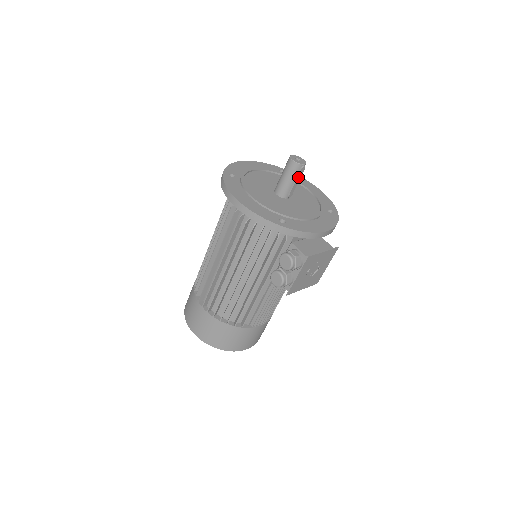
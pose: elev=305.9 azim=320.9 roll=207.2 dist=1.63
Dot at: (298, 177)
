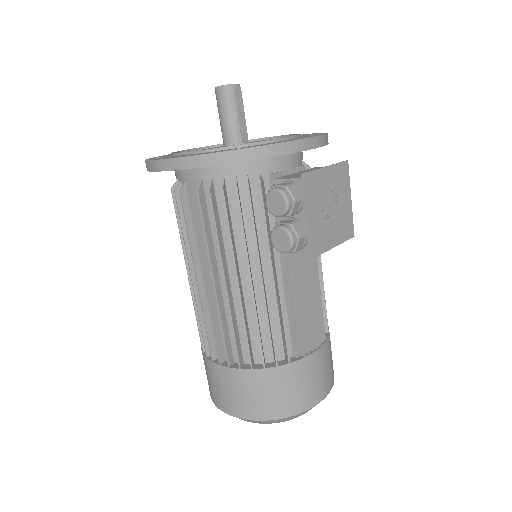
Dot at: (239, 105)
